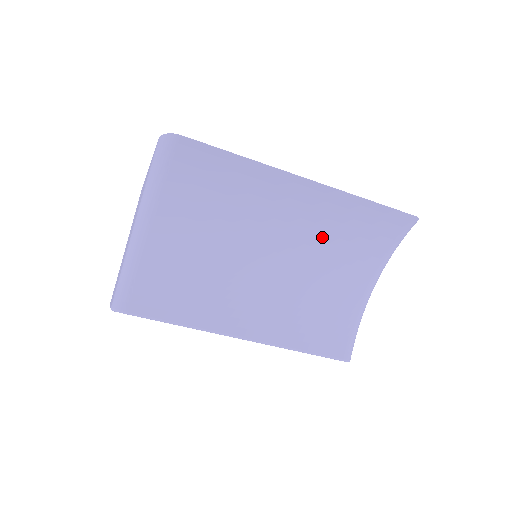
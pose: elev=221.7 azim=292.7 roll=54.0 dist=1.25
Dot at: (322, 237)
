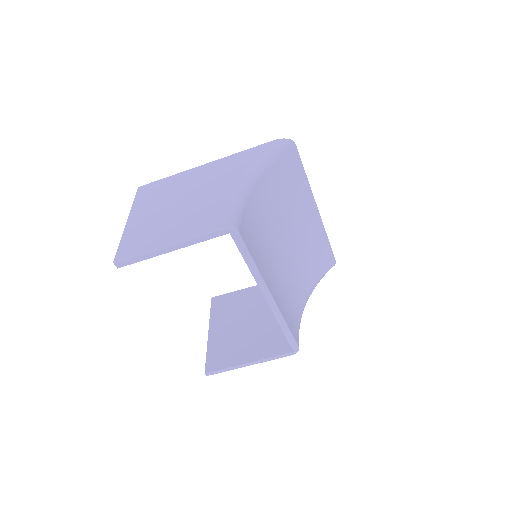
Dot at: (303, 253)
